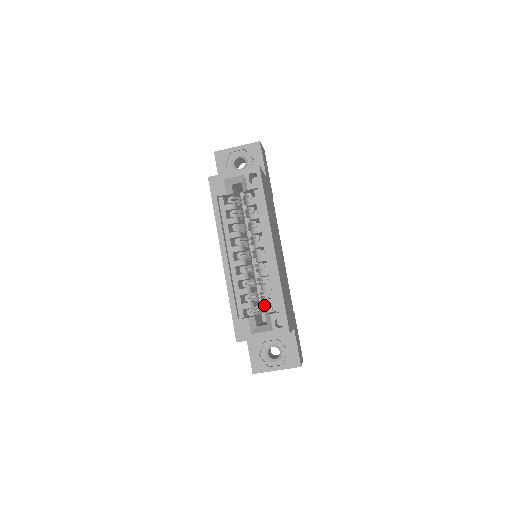
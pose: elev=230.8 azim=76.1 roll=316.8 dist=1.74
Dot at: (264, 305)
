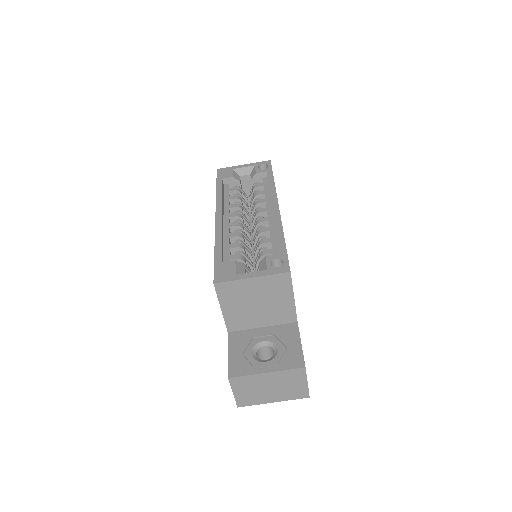
Dot at: (259, 259)
